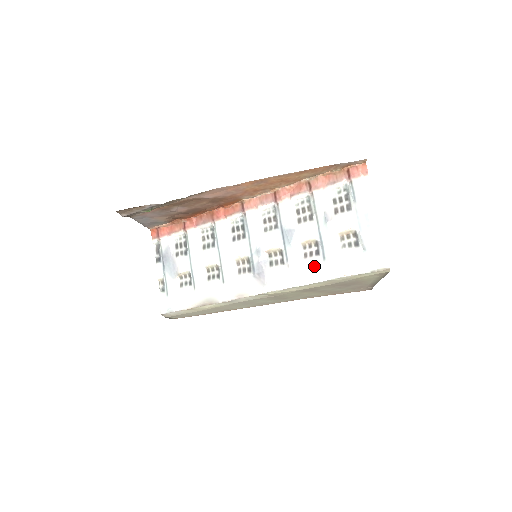
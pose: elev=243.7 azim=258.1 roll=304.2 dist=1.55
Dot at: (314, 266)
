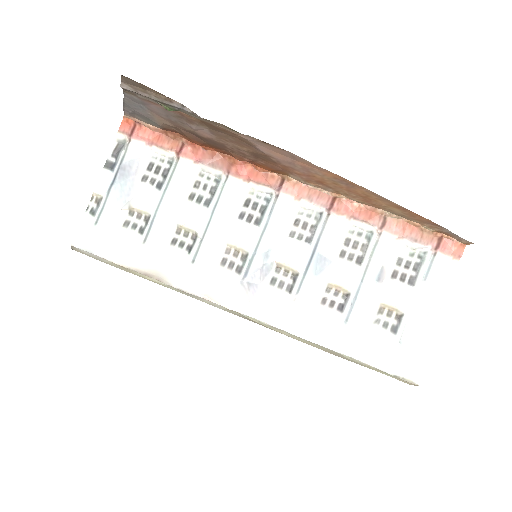
Dot at: (329, 322)
